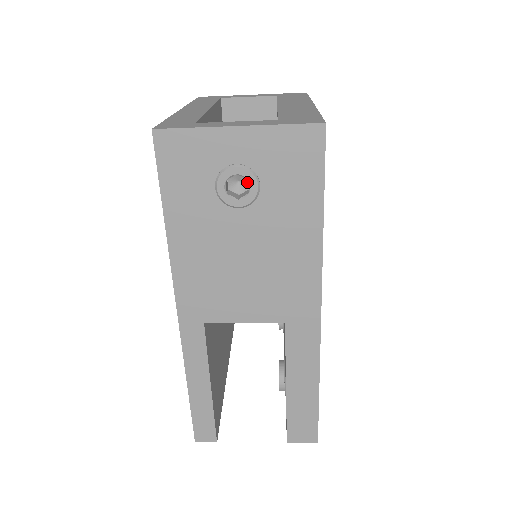
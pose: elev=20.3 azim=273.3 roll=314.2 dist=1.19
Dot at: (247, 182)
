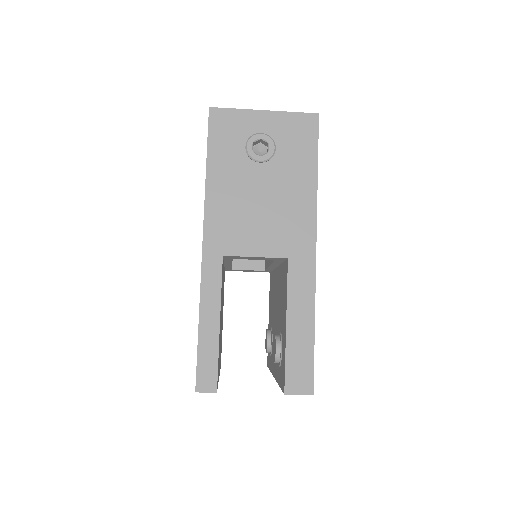
Dot at: (266, 151)
